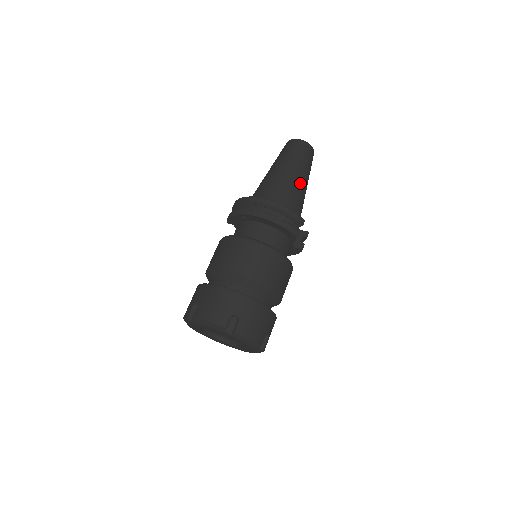
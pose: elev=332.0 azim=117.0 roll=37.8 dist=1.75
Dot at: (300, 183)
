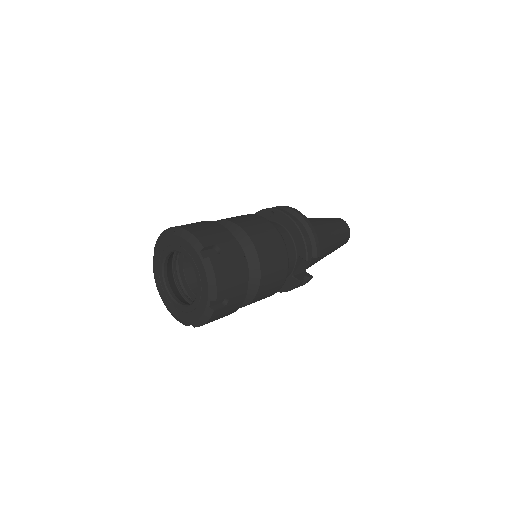
Dot at: (329, 239)
